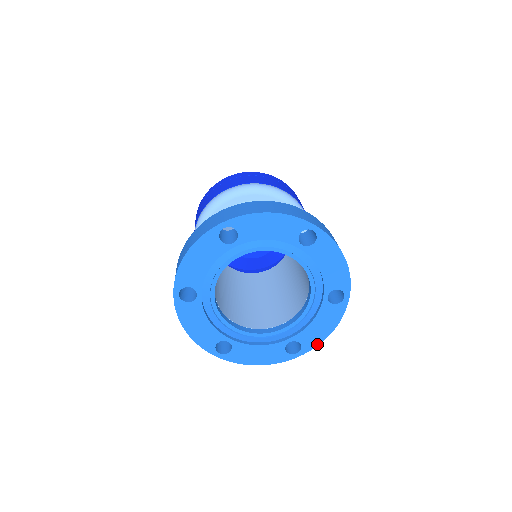
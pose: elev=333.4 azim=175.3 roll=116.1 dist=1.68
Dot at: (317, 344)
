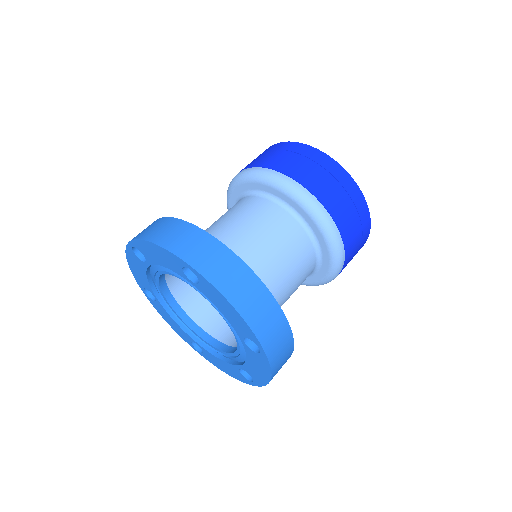
Dot at: (215, 365)
